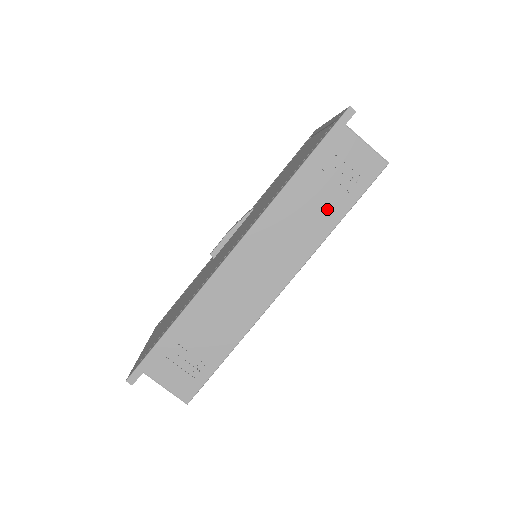
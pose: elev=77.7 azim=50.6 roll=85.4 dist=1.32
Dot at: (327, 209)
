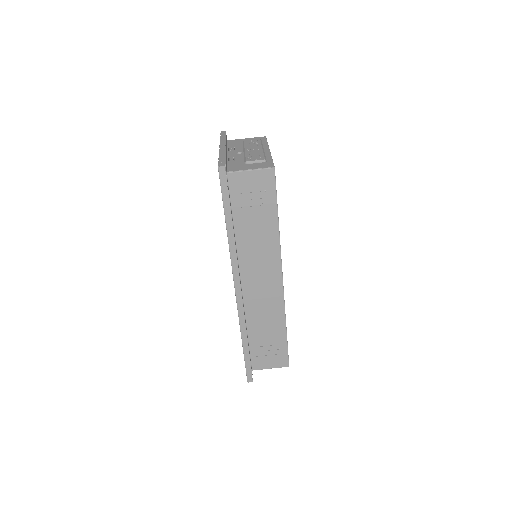
Dot at: (264, 224)
